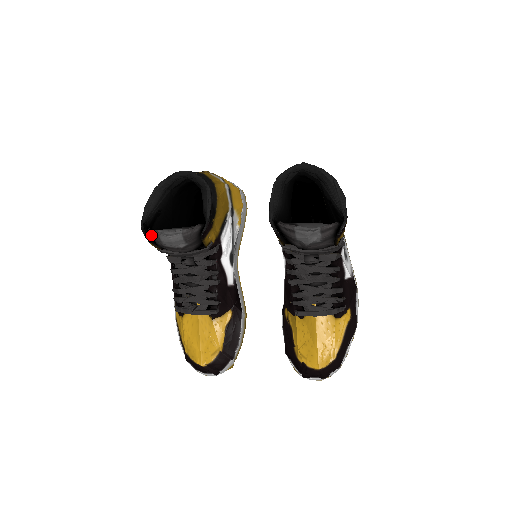
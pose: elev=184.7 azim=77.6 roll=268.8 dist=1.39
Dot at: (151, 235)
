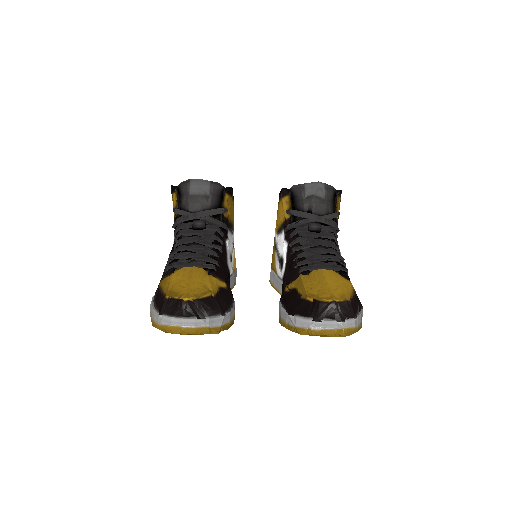
Dot at: (180, 186)
